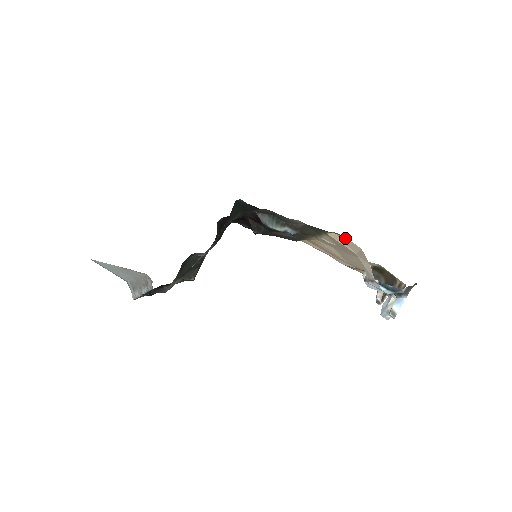
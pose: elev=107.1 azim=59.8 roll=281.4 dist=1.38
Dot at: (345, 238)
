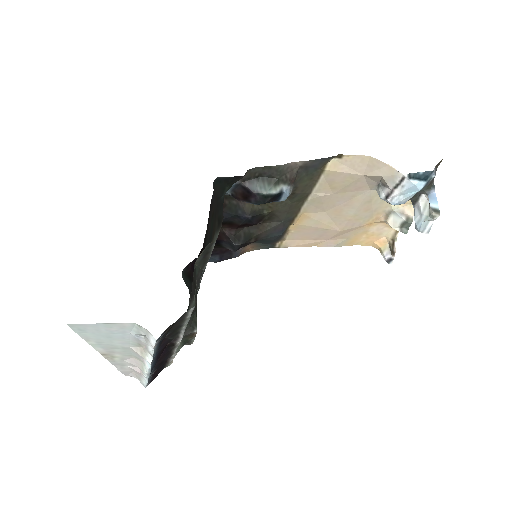
Dot at: (348, 156)
